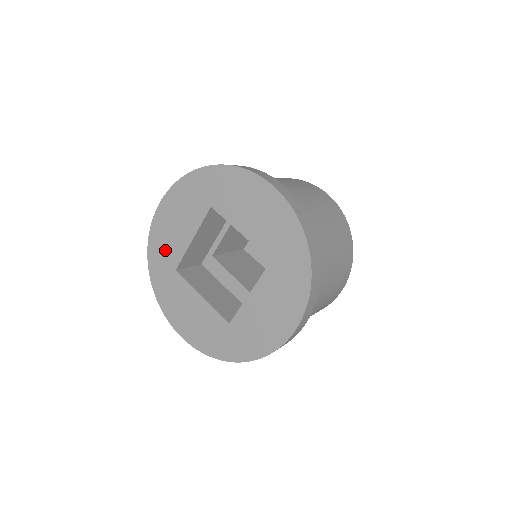
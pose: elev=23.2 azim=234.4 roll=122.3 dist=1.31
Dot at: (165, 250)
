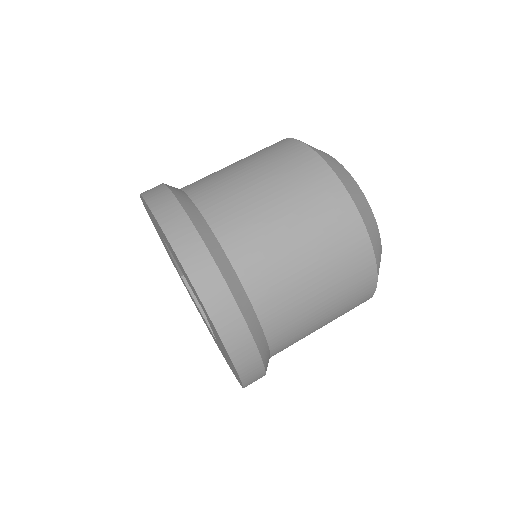
Dot at: (169, 255)
